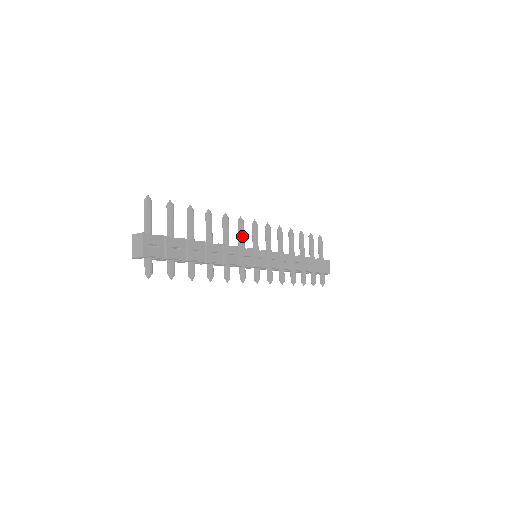
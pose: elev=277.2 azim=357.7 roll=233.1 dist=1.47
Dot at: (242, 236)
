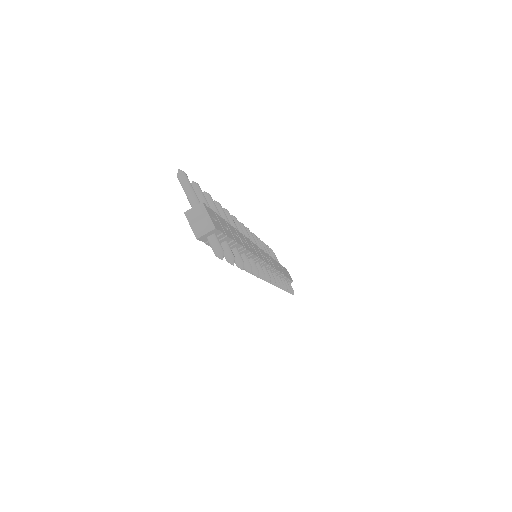
Dot at: (243, 233)
